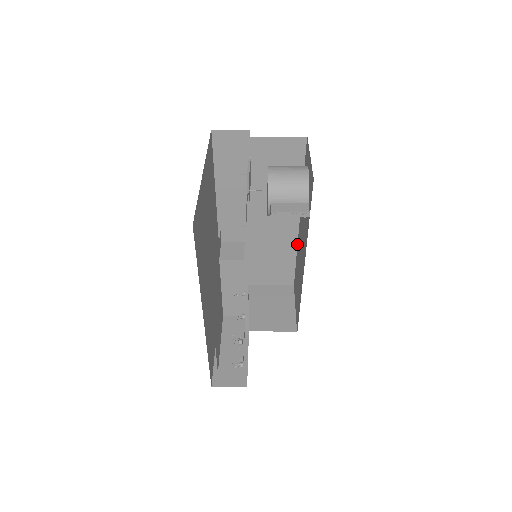
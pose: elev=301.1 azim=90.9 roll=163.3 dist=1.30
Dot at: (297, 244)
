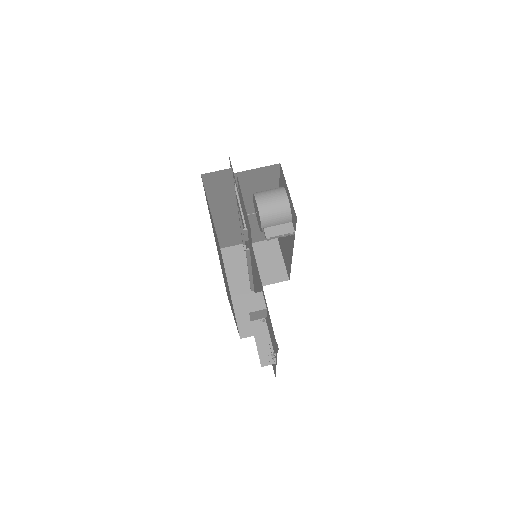
Dot at: occluded
